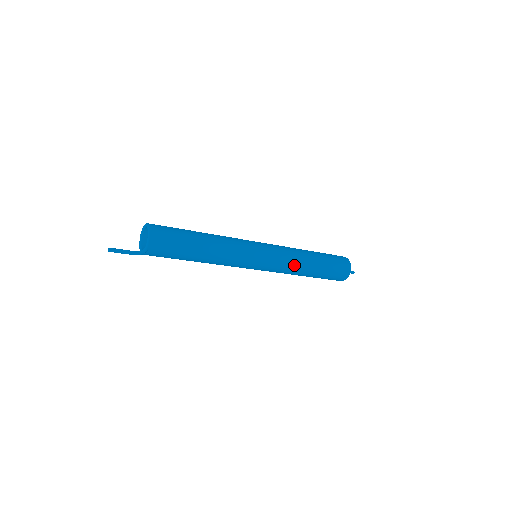
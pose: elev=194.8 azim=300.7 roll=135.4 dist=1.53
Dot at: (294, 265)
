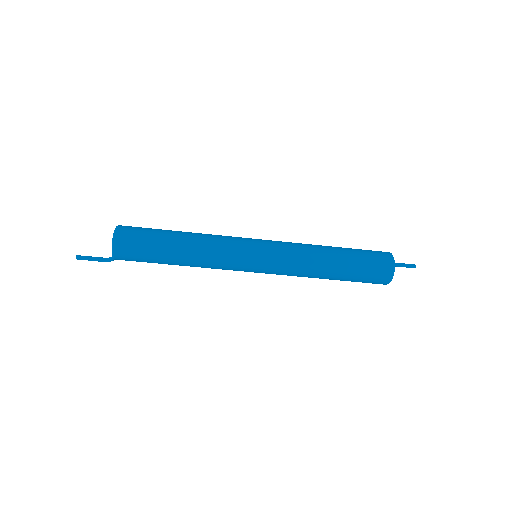
Dot at: (302, 271)
